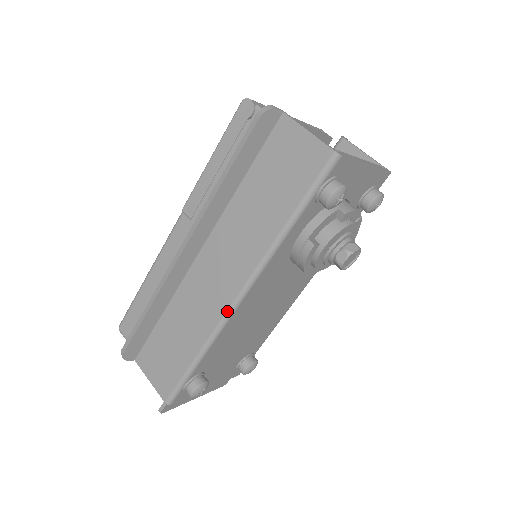
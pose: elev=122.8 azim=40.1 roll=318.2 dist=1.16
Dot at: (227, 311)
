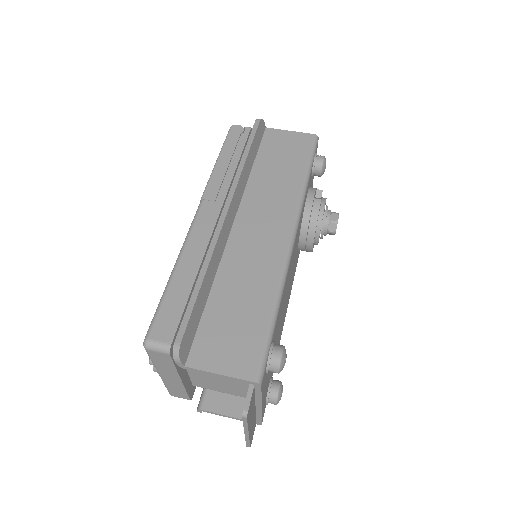
Dot at: (287, 250)
